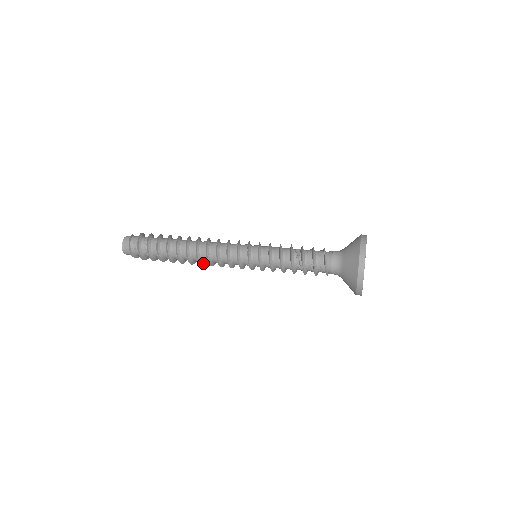
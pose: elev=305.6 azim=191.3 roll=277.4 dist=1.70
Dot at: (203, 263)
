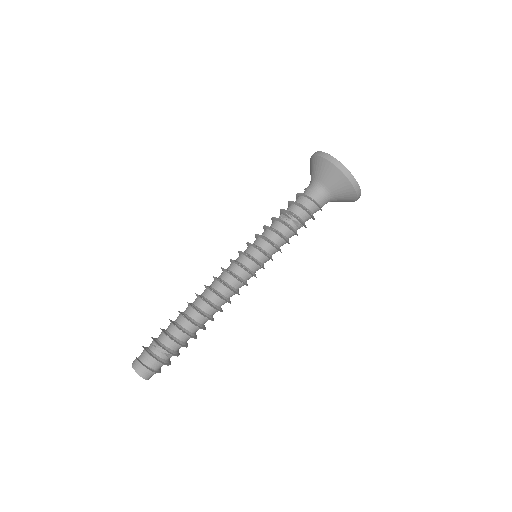
Dot at: (221, 310)
